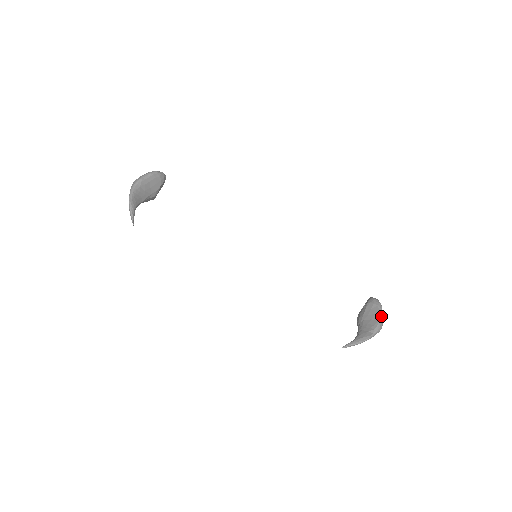
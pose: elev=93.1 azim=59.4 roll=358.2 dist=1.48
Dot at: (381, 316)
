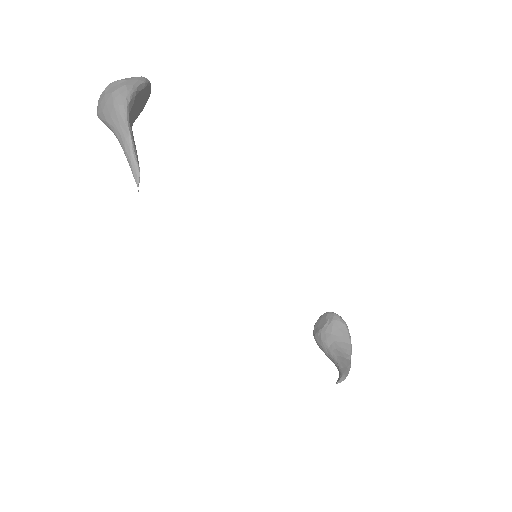
Dot at: occluded
